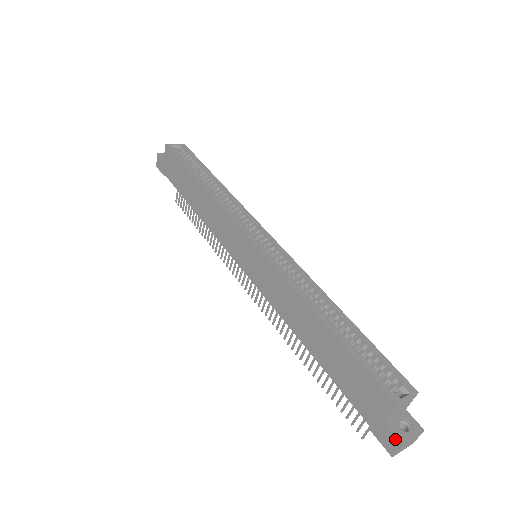
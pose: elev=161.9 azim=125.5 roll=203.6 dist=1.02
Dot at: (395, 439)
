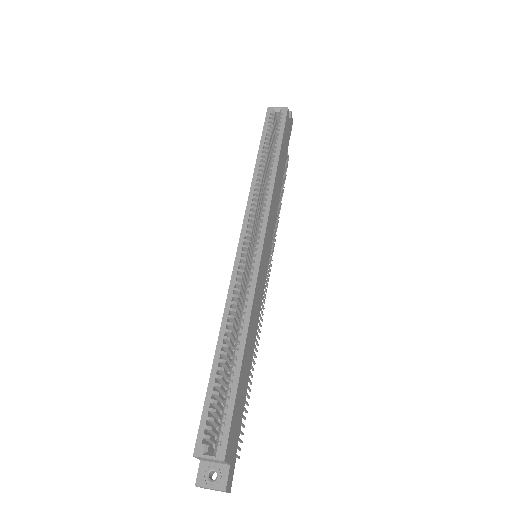
Dot at: (197, 478)
